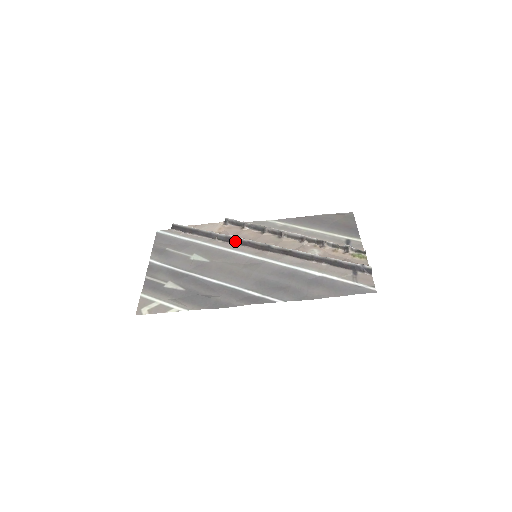
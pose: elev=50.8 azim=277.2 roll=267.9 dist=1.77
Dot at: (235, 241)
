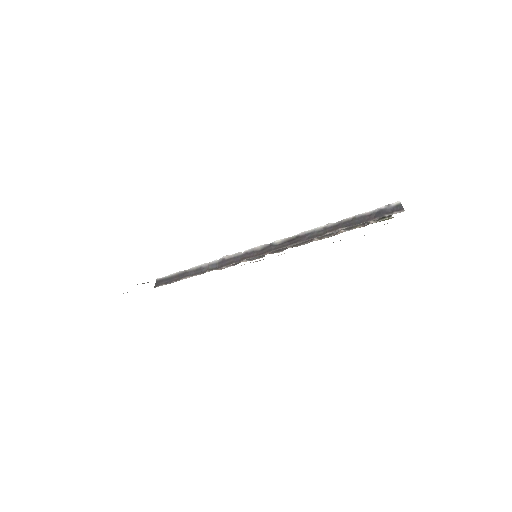
Dot at: (230, 261)
